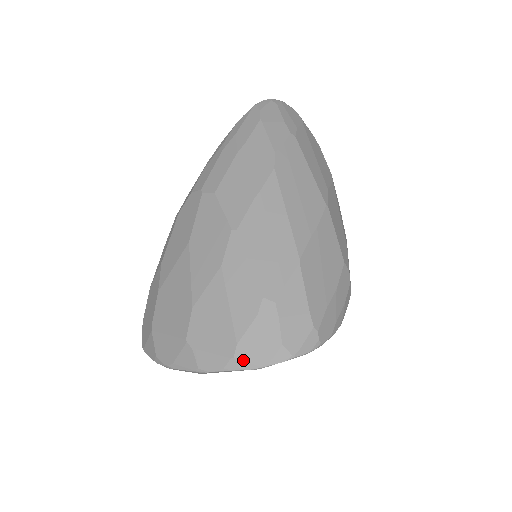
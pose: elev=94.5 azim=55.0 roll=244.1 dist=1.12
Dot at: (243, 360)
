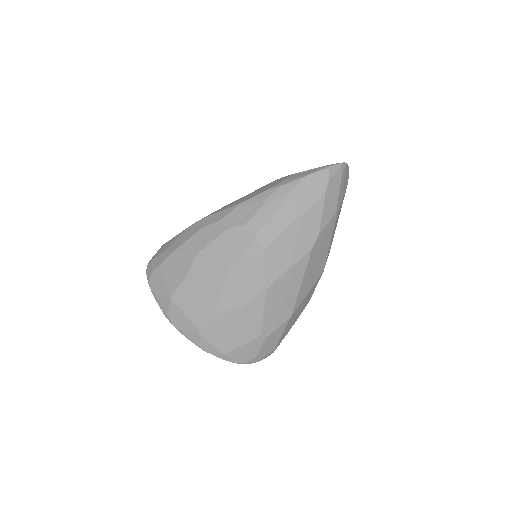
Dot at: (230, 358)
